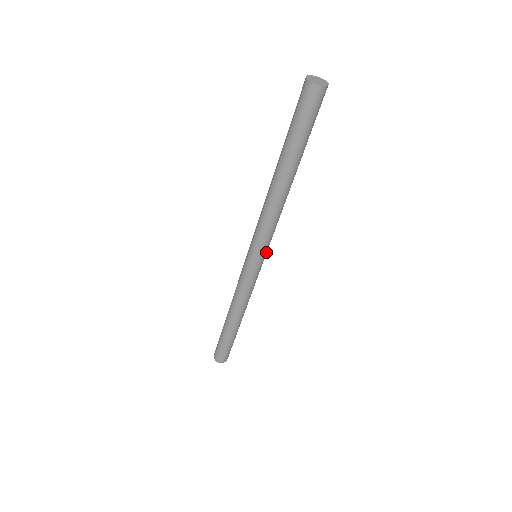
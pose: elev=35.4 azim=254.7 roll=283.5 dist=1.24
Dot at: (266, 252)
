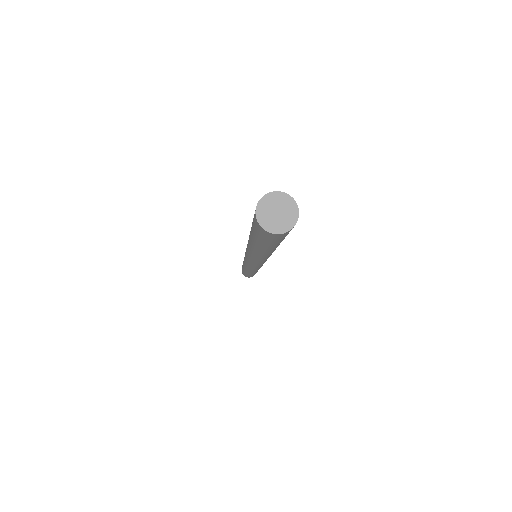
Dot at: occluded
